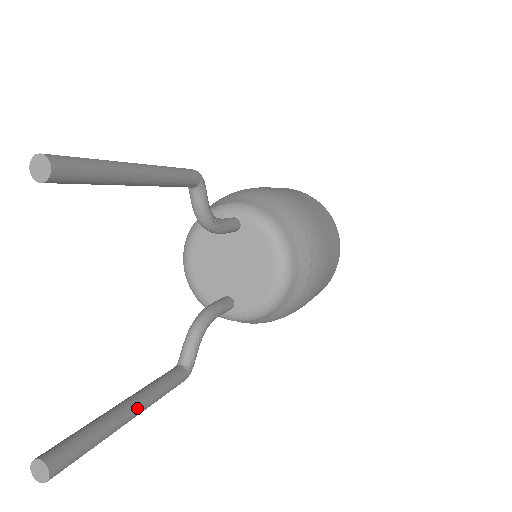
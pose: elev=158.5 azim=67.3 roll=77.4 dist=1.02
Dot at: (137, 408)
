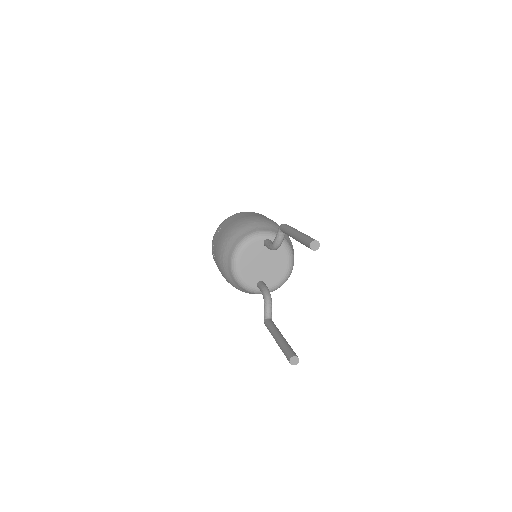
Dot at: occluded
